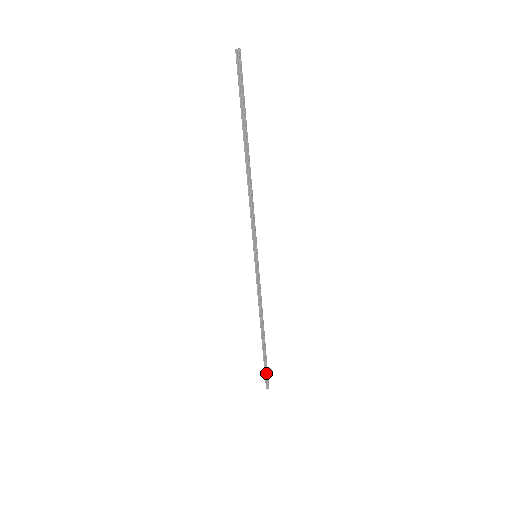
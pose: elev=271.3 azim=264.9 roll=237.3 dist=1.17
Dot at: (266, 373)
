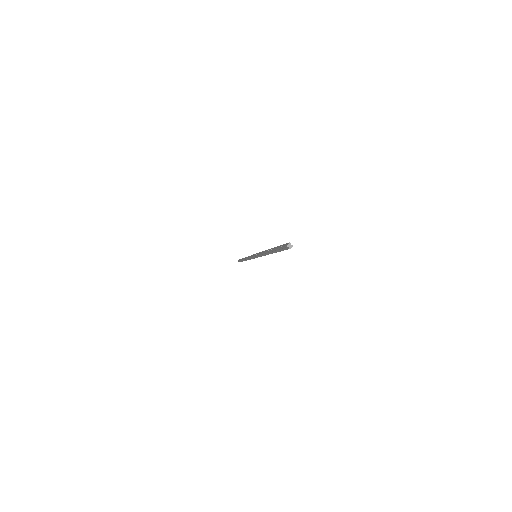
Dot at: occluded
